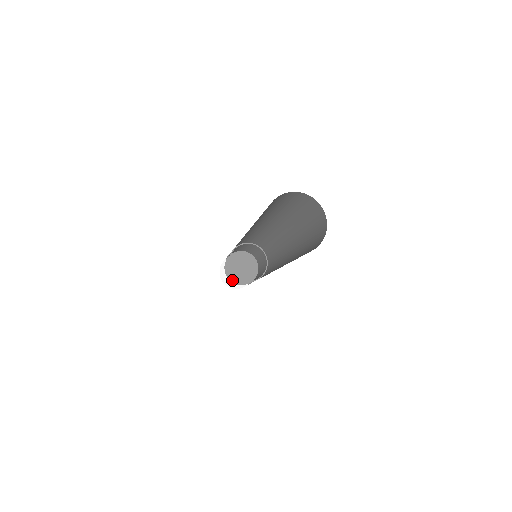
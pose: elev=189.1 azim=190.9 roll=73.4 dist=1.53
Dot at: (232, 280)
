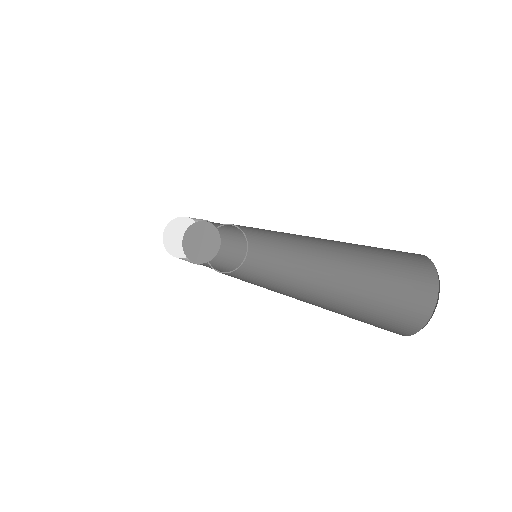
Dot at: (197, 261)
